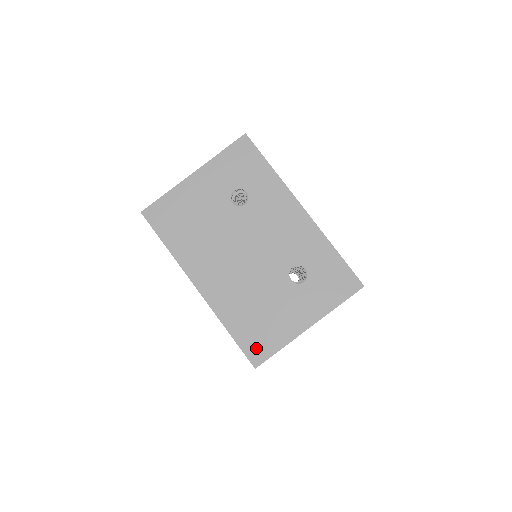
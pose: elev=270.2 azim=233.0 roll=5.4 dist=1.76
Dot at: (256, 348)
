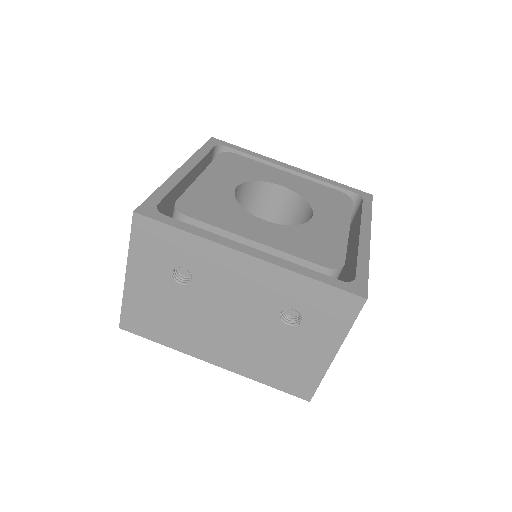
Dot at: (298, 388)
